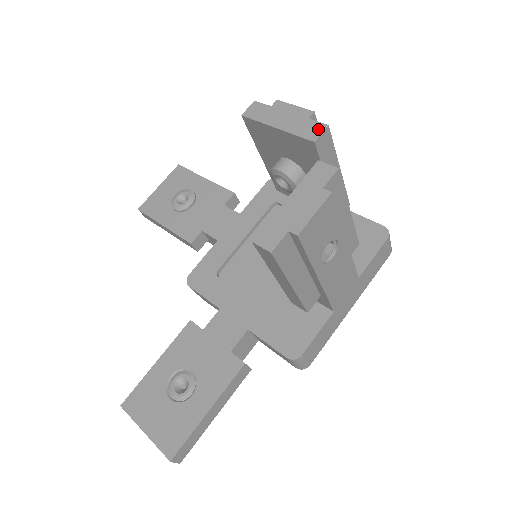
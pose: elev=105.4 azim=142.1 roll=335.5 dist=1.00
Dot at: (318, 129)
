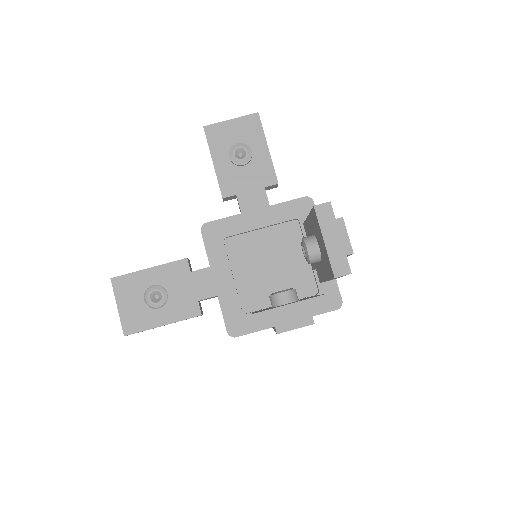
Dot at: (344, 270)
